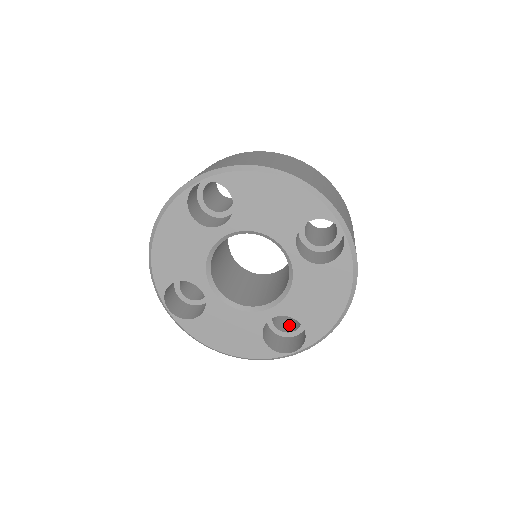
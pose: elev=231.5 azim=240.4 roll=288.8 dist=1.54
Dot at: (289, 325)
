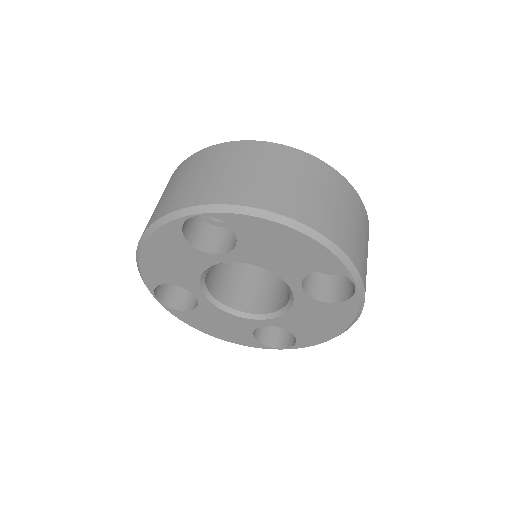
Dot at: occluded
